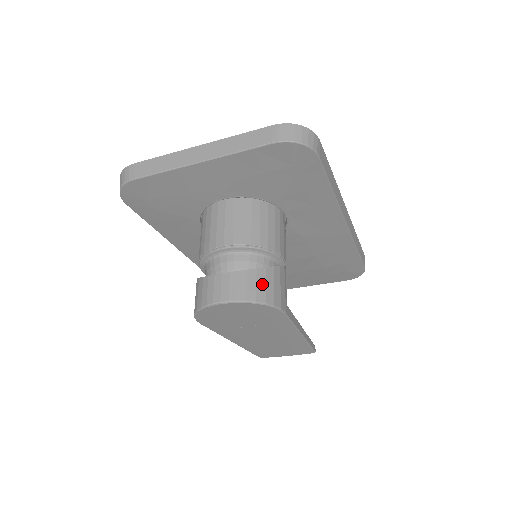
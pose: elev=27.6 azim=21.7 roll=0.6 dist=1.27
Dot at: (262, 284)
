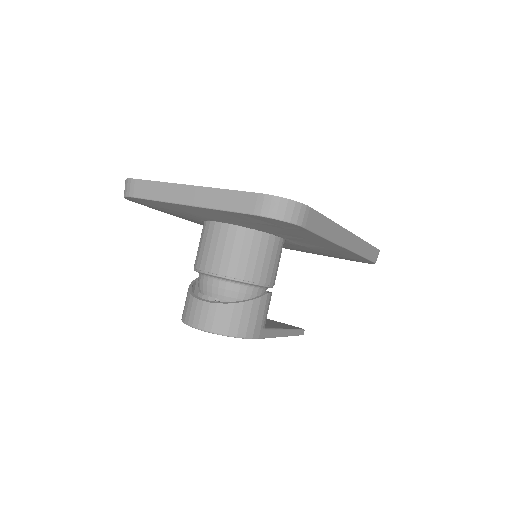
Dot at: (237, 318)
